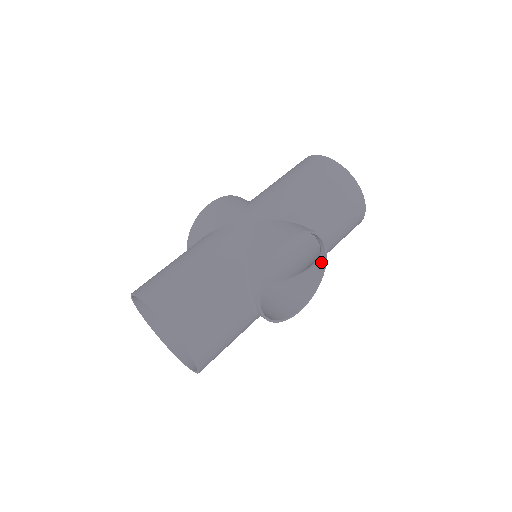
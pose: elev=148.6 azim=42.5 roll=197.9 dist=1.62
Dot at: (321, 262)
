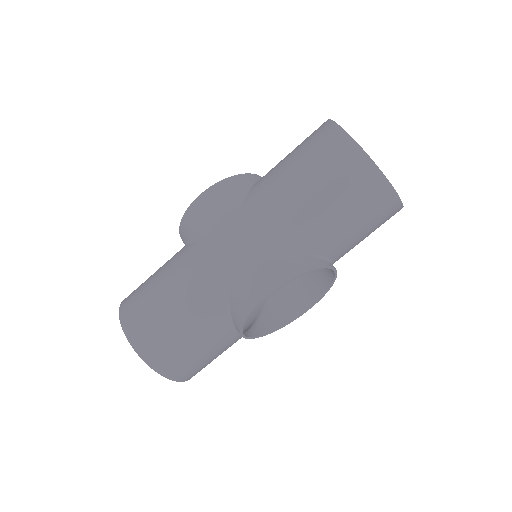
Dot at: (331, 272)
